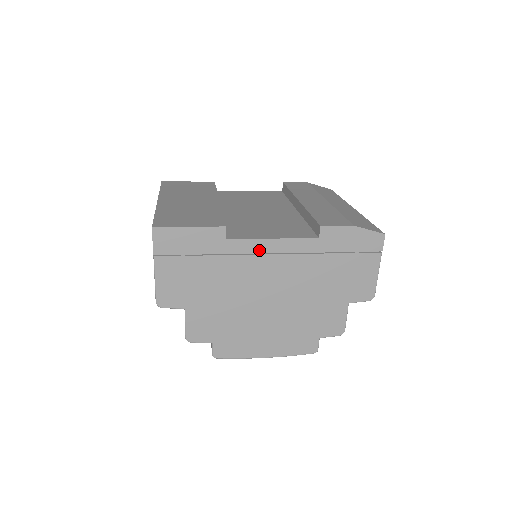
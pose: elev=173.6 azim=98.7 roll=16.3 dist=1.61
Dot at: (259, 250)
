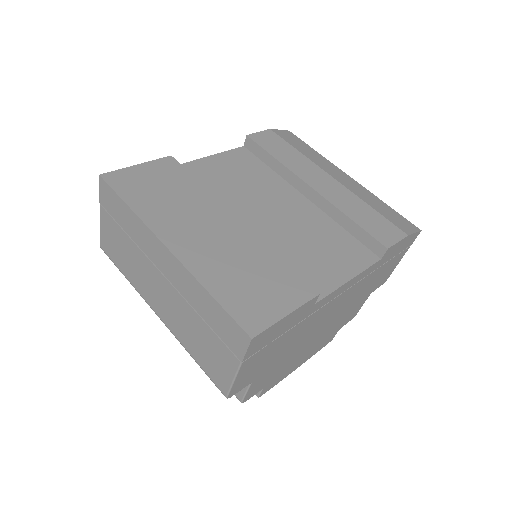
Dot at: (335, 296)
